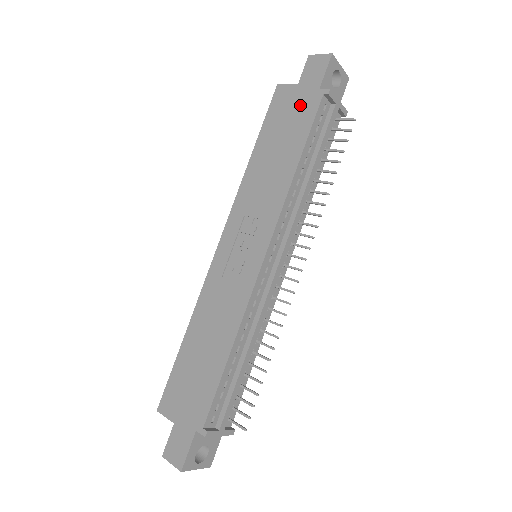
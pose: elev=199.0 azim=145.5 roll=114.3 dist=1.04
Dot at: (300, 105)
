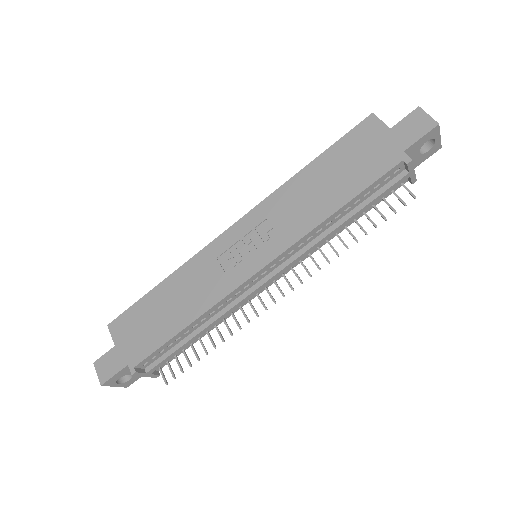
Dot at: (377, 153)
